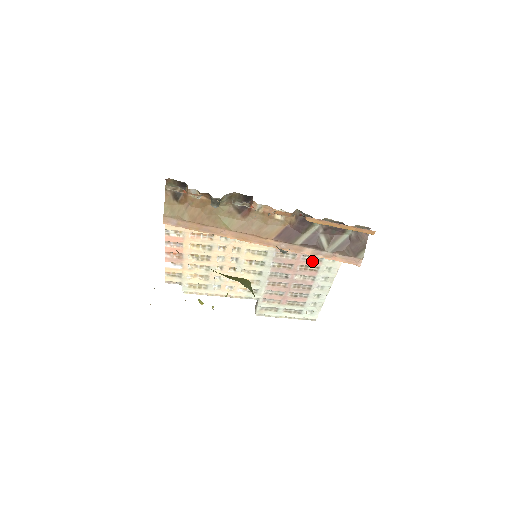
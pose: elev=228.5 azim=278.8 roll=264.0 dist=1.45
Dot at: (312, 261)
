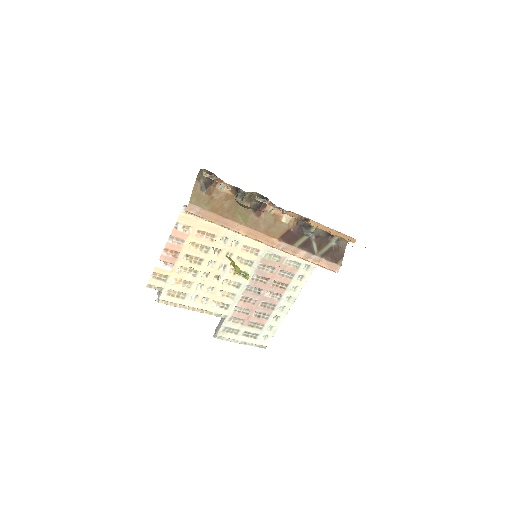
Dot at: (285, 278)
